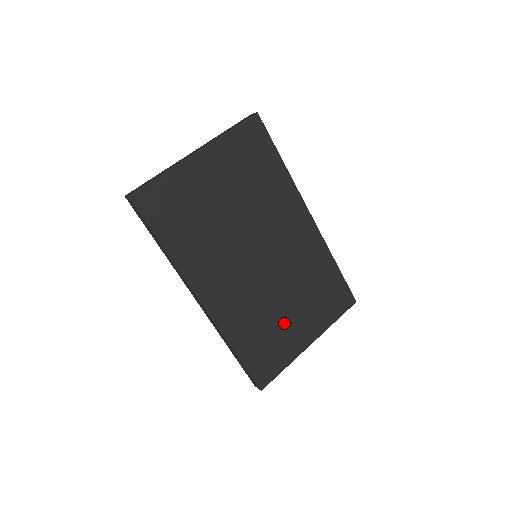
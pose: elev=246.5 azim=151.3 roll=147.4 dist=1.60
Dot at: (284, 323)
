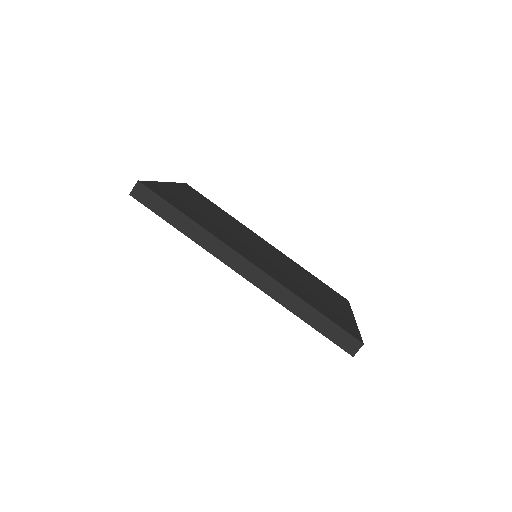
Dot at: (321, 298)
